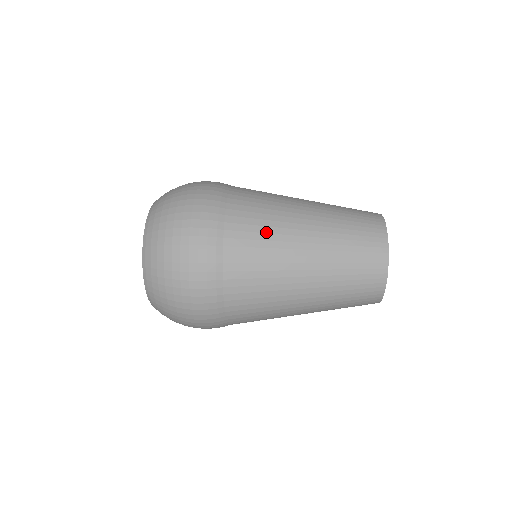
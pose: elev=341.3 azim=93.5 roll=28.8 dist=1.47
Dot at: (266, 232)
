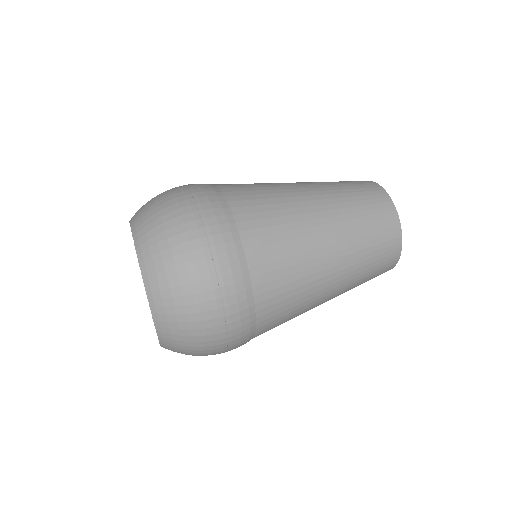
Dot at: (279, 216)
